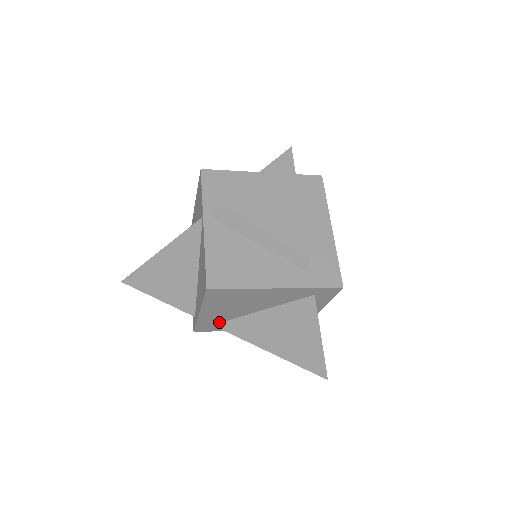
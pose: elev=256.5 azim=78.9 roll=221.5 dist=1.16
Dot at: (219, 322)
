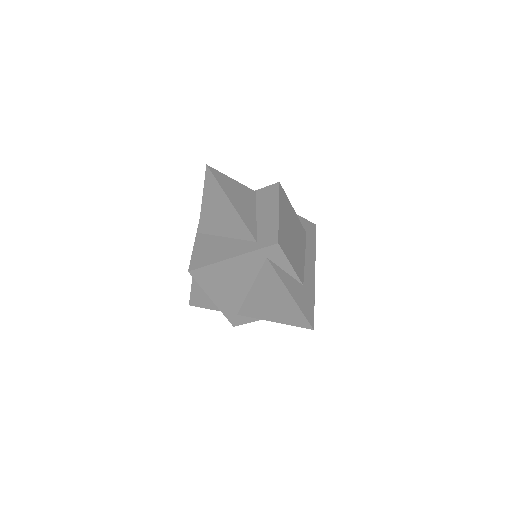
Dot at: (238, 310)
